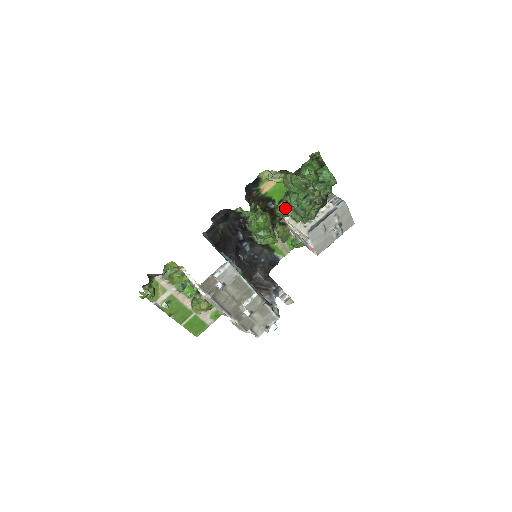
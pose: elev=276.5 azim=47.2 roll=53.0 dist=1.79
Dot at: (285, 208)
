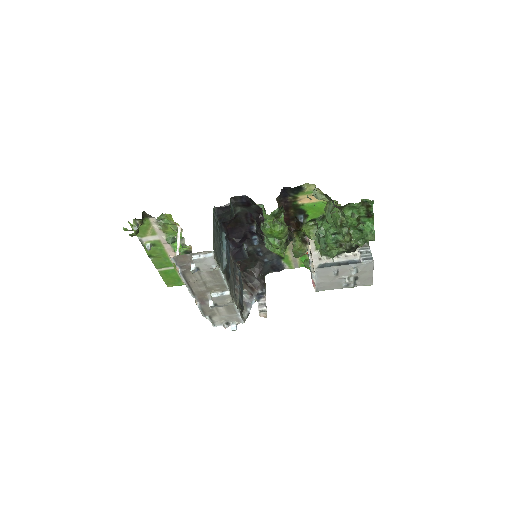
Dot at: (312, 230)
